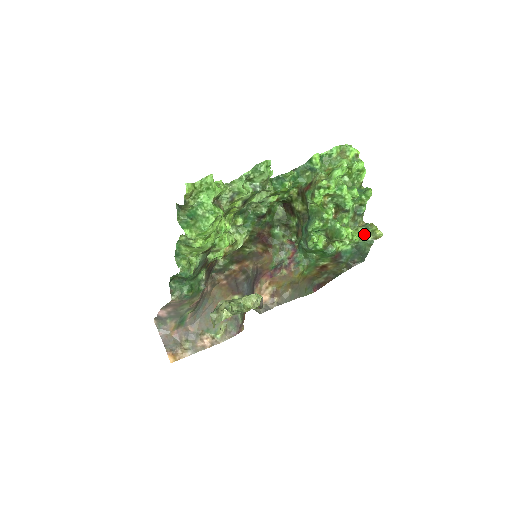
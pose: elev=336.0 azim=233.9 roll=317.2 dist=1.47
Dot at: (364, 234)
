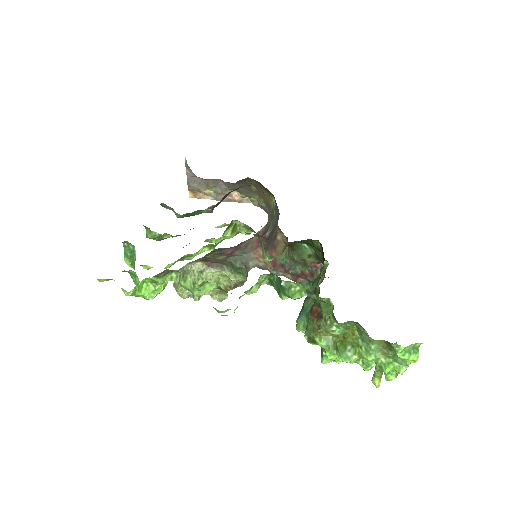
Dot at: occluded
